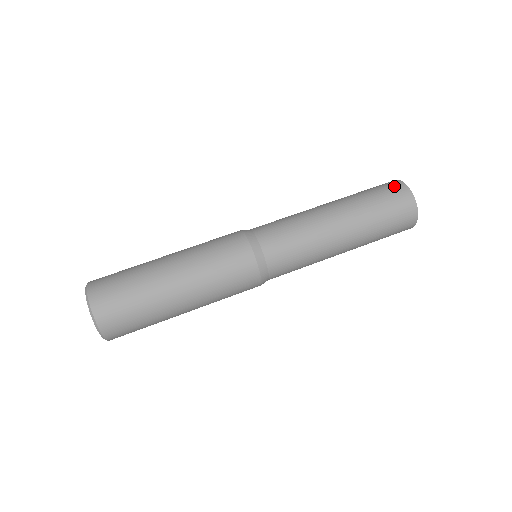
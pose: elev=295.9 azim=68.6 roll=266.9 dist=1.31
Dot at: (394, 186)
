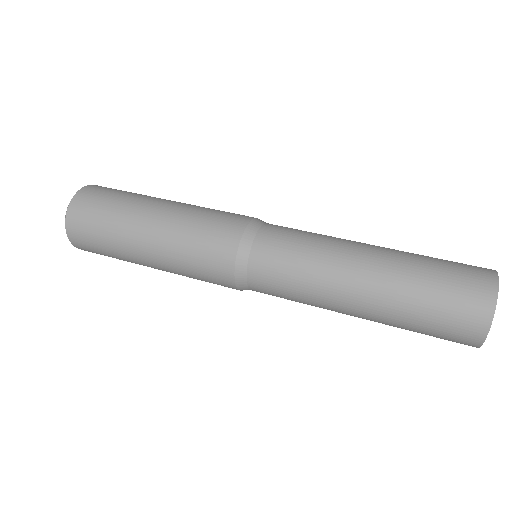
Dot at: (478, 270)
